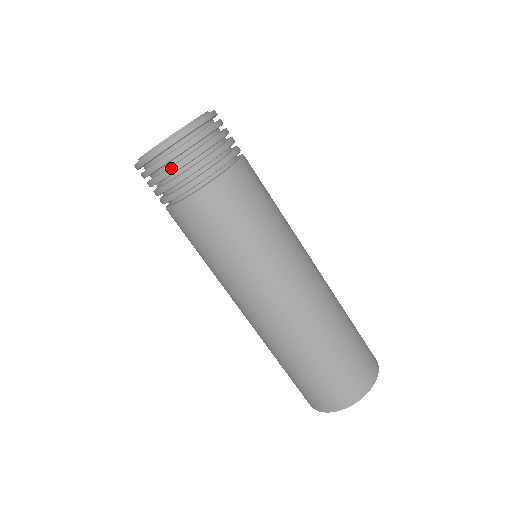
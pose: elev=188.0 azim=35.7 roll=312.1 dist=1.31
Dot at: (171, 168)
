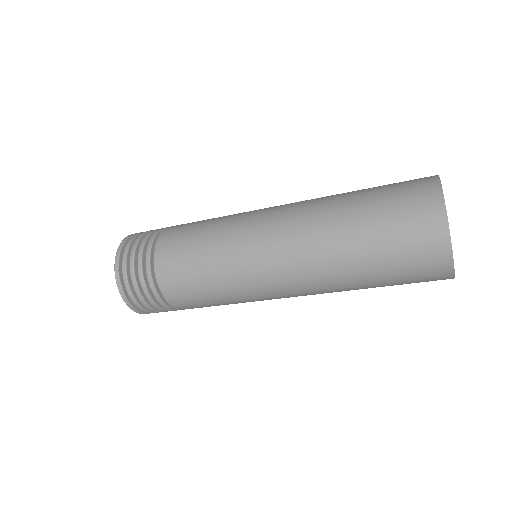
Dot at: (131, 278)
